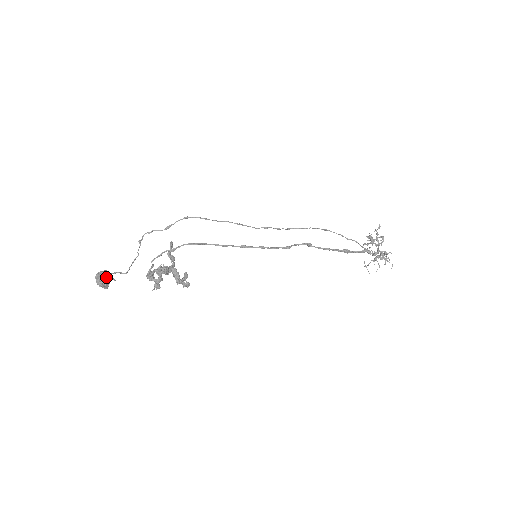
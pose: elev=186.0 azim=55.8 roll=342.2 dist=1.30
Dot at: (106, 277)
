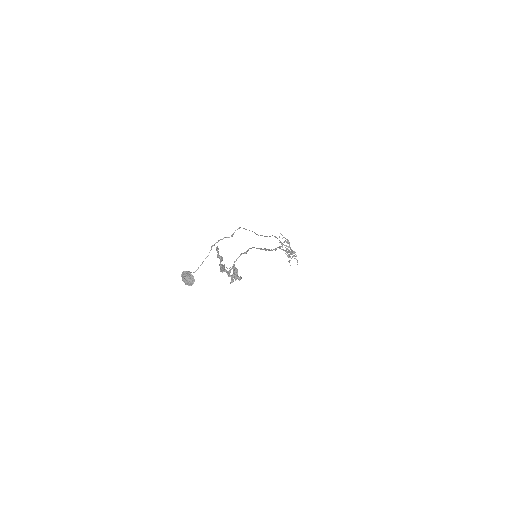
Dot at: (193, 276)
